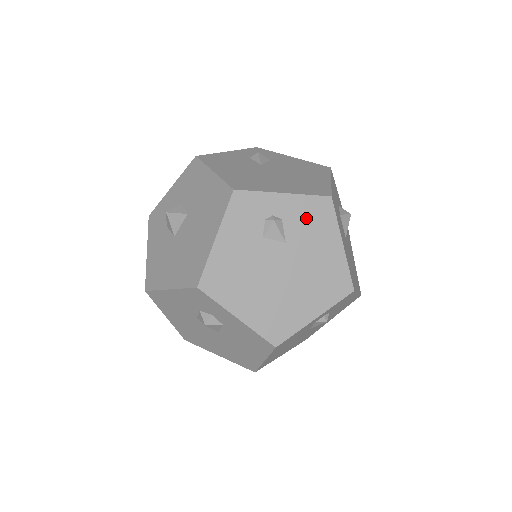
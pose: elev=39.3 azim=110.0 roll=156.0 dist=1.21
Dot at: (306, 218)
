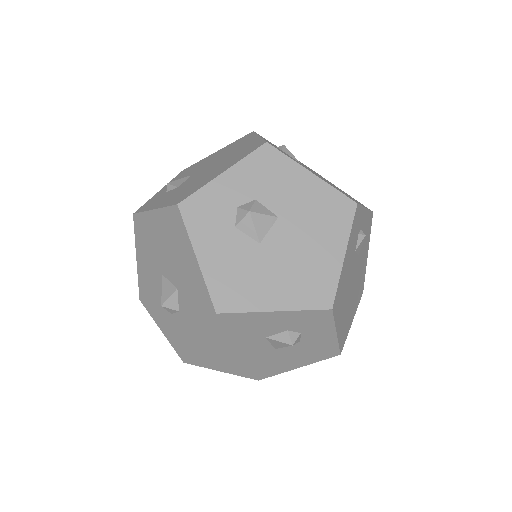
Dot at: (366, 231)
